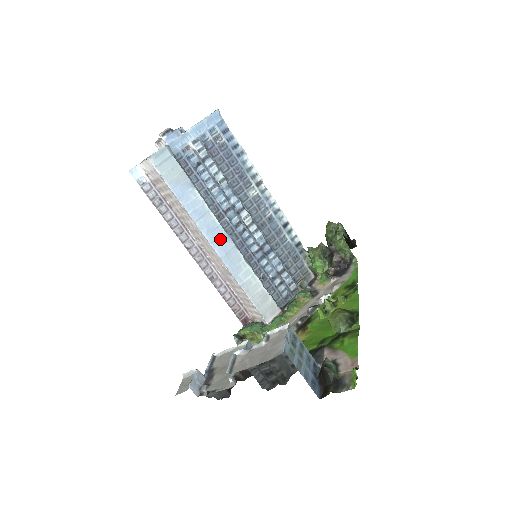
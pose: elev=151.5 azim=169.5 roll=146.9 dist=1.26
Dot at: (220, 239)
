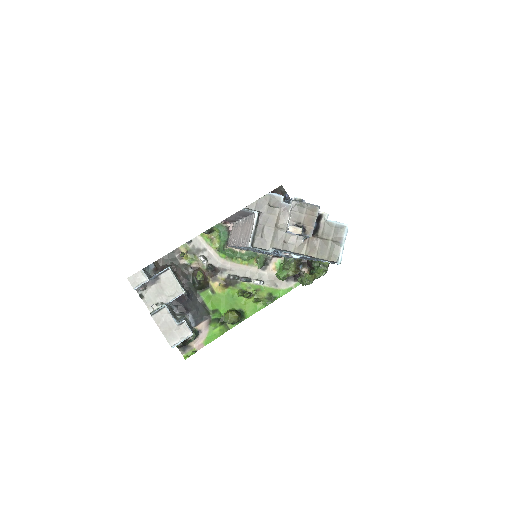
Dot at: occluded
